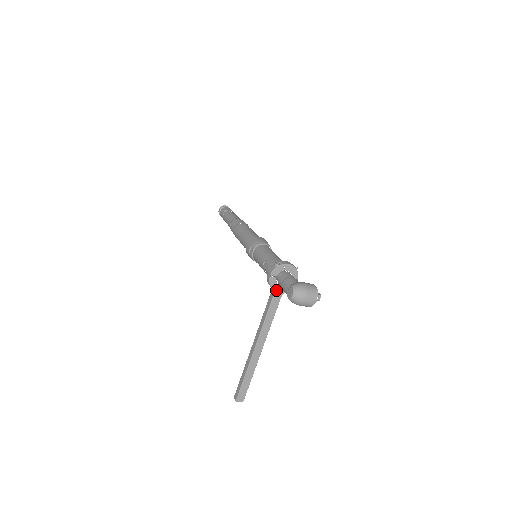
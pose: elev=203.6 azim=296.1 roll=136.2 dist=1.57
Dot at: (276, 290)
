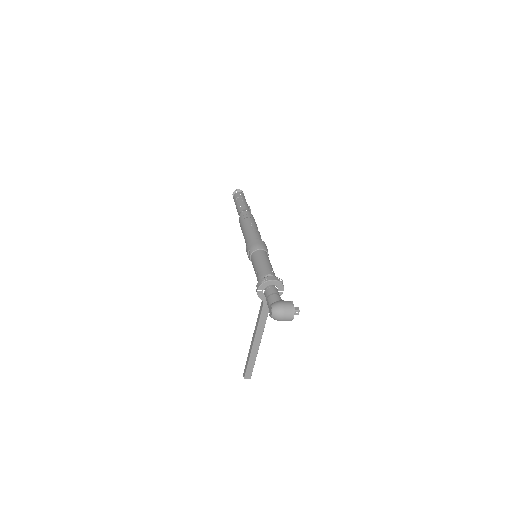
Dot at: (265, 300)
